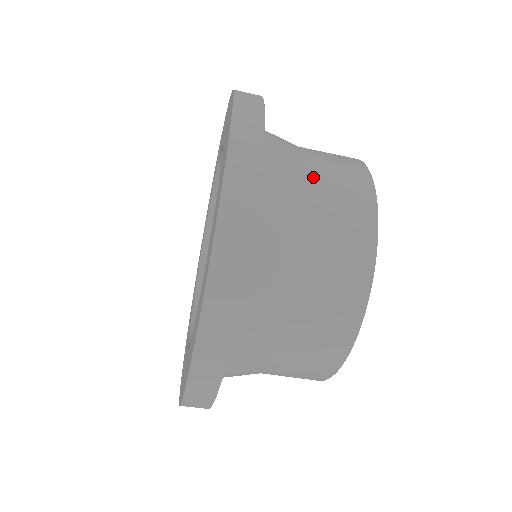
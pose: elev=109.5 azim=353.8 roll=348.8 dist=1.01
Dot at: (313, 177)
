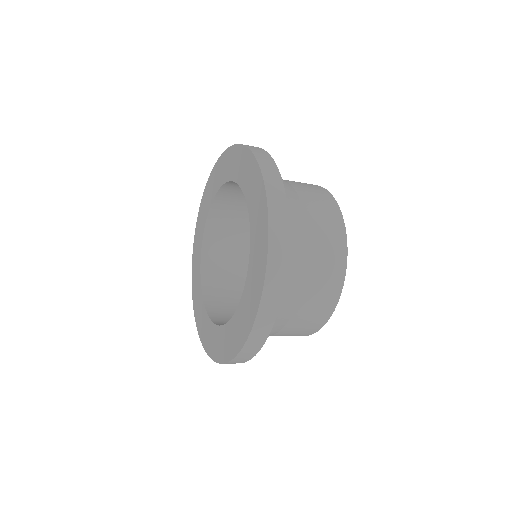
Dot at: occluded
